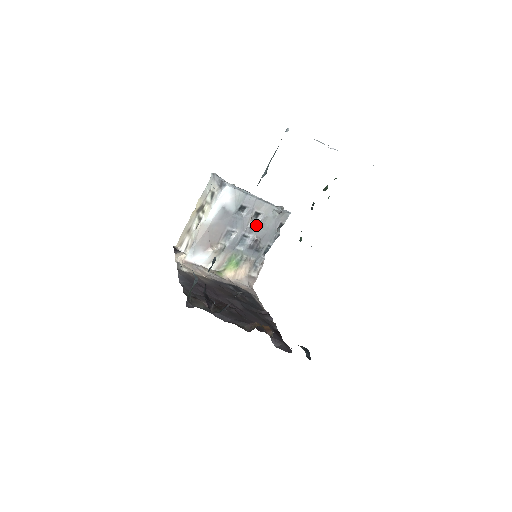
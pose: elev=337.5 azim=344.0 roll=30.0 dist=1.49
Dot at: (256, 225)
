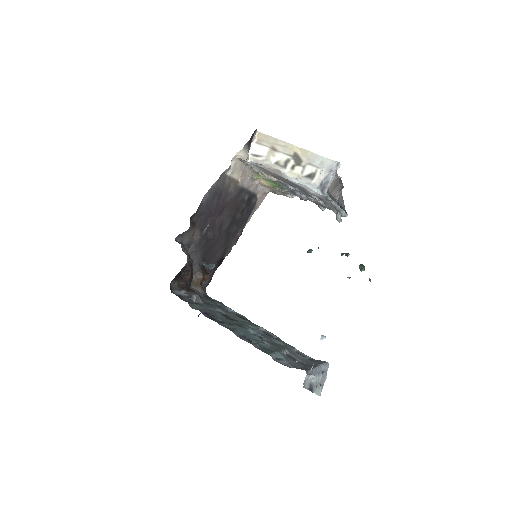
Dot at: occluded
